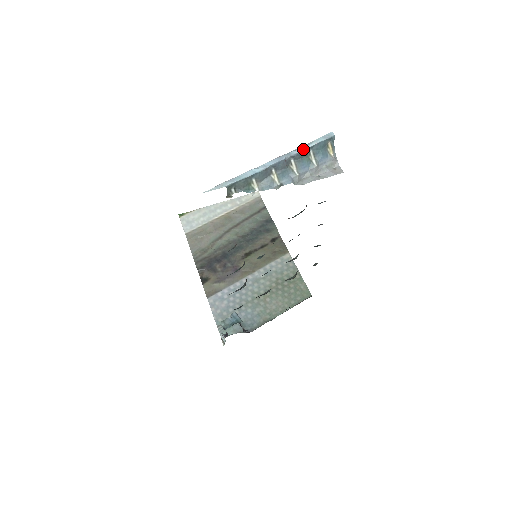
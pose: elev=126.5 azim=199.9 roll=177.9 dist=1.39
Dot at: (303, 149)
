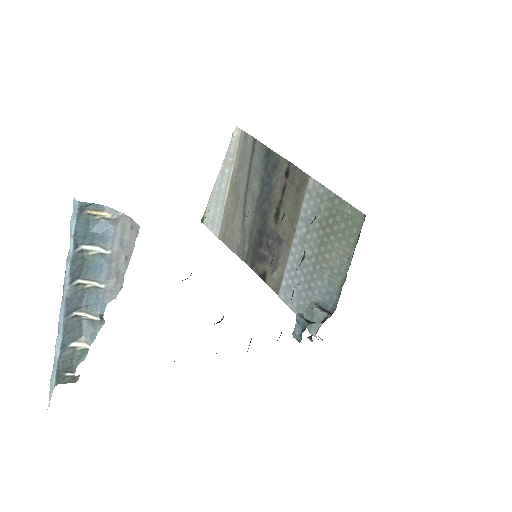
Dot at: (69, 262)
